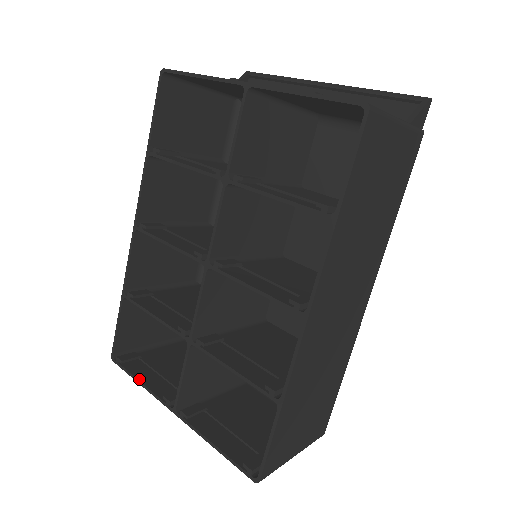
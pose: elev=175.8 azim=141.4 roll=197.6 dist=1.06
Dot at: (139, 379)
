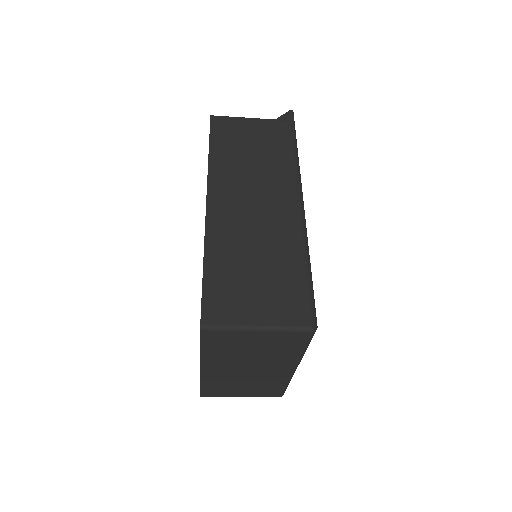
Dot at: occluded
